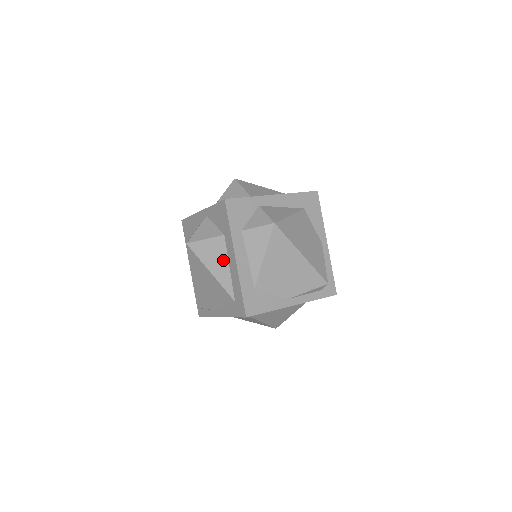
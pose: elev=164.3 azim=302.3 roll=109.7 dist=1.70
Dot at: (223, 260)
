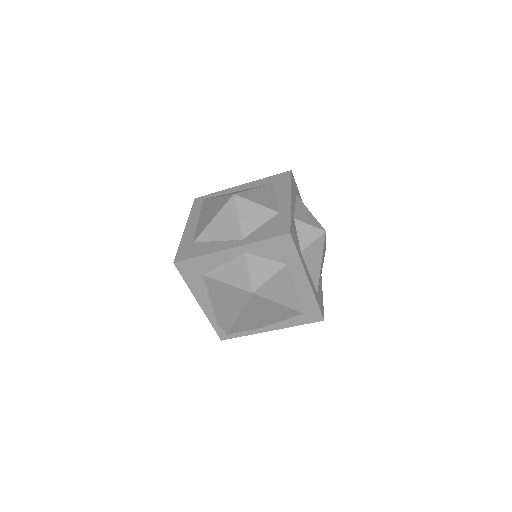
Dot at: (289, 287)
